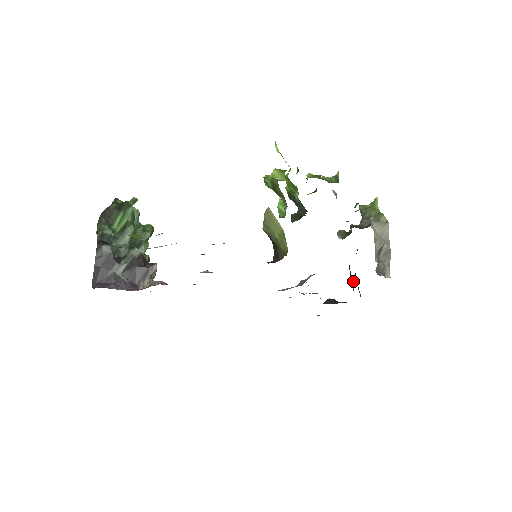
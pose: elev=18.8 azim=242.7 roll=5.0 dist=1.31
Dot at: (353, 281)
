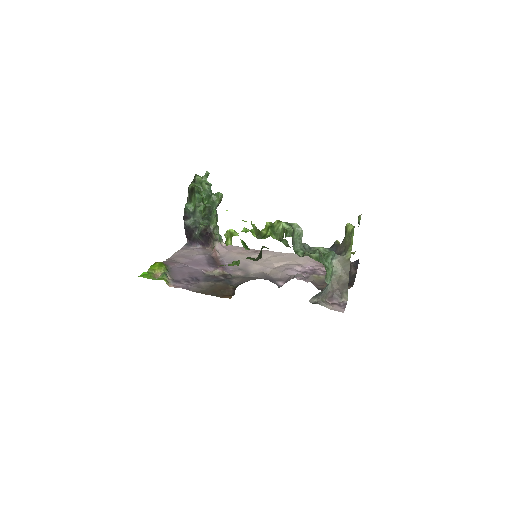
Dot at: occluded
